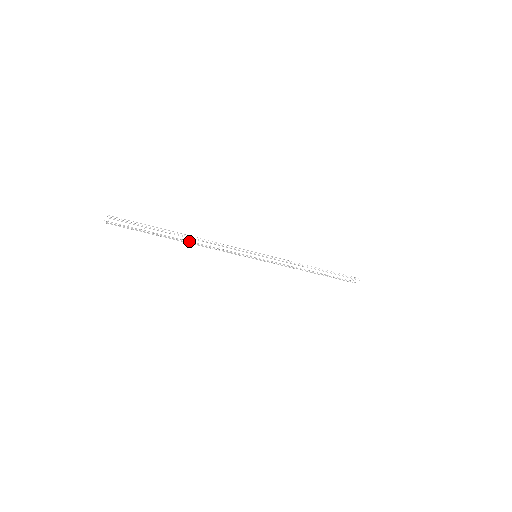
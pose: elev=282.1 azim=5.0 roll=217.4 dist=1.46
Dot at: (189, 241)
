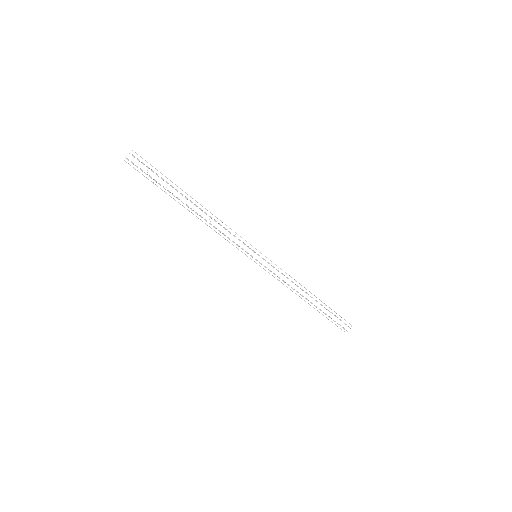
Dot at: (196, 216)
